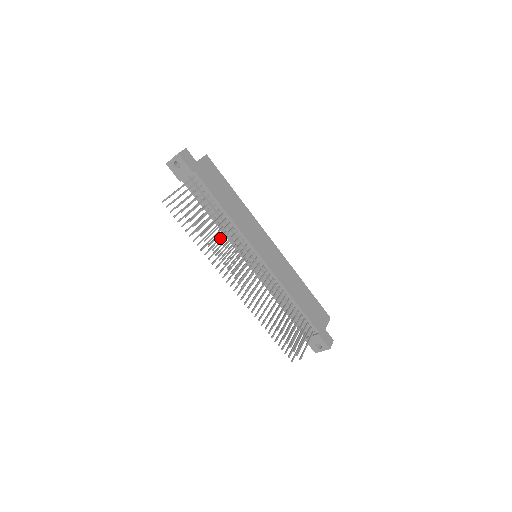
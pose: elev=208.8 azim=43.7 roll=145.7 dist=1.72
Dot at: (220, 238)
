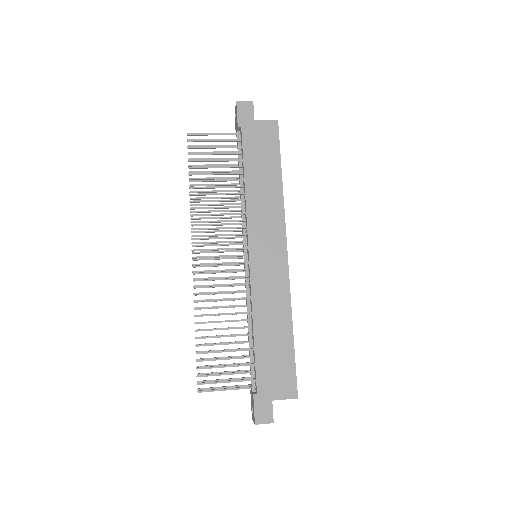
Dot at: (228, 210)
